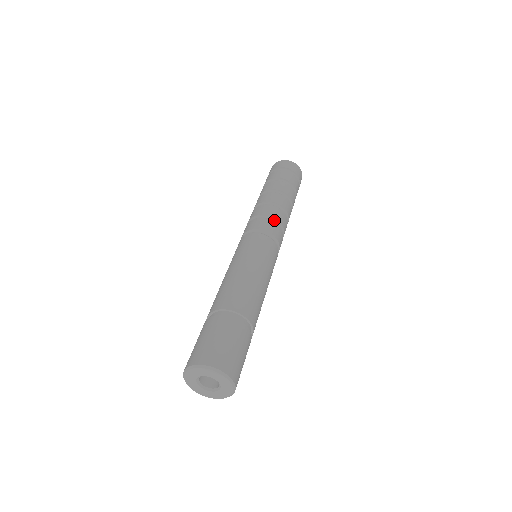
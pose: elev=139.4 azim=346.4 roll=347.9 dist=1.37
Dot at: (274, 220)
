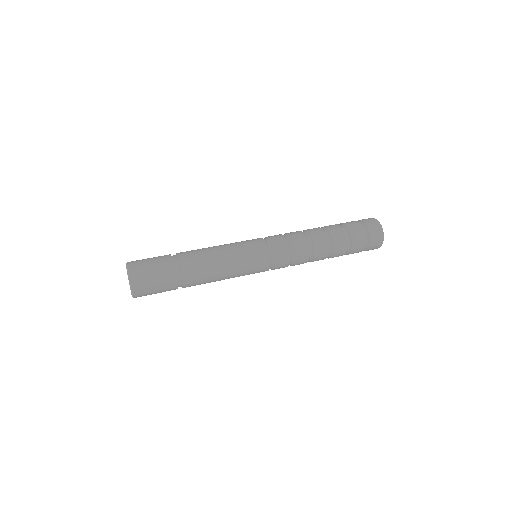
Dot at: (293, 257)
